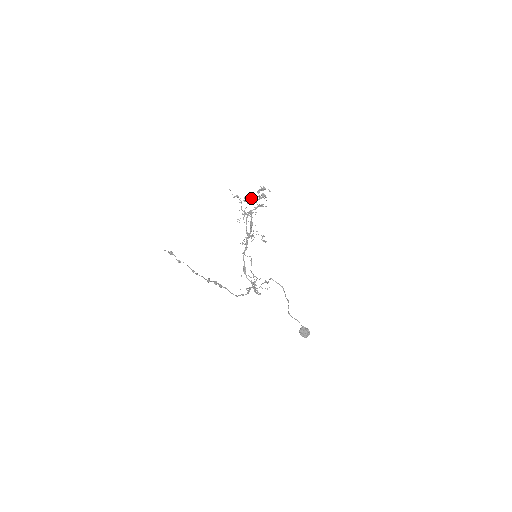
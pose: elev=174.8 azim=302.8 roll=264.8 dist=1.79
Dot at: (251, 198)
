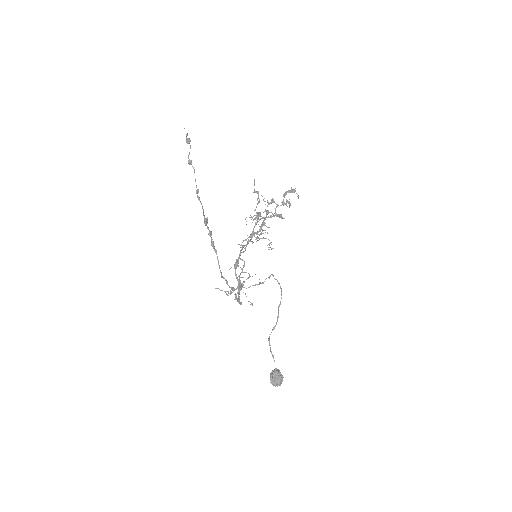
Dot at: (273, 199)
